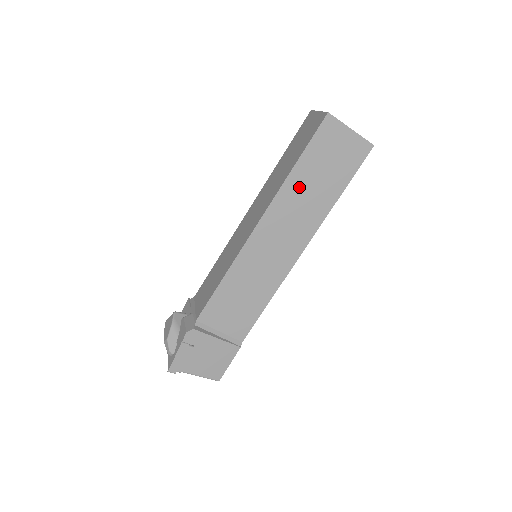
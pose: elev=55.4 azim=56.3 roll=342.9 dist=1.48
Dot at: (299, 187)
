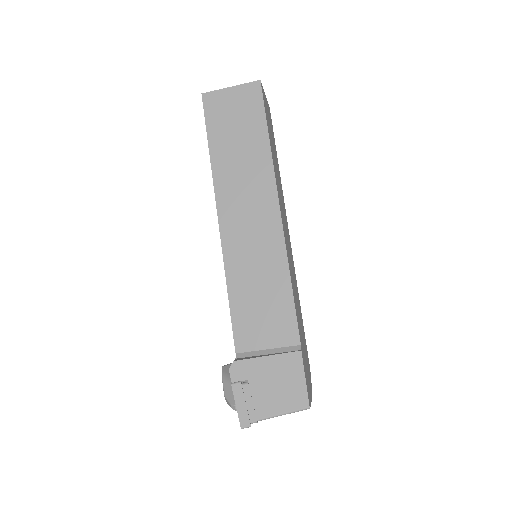
Dot at: (227, 162)
